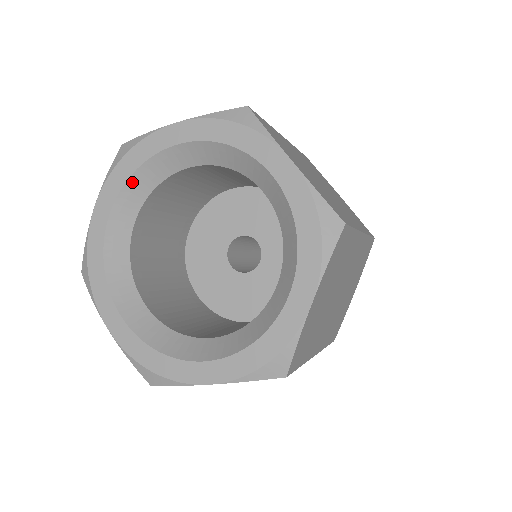
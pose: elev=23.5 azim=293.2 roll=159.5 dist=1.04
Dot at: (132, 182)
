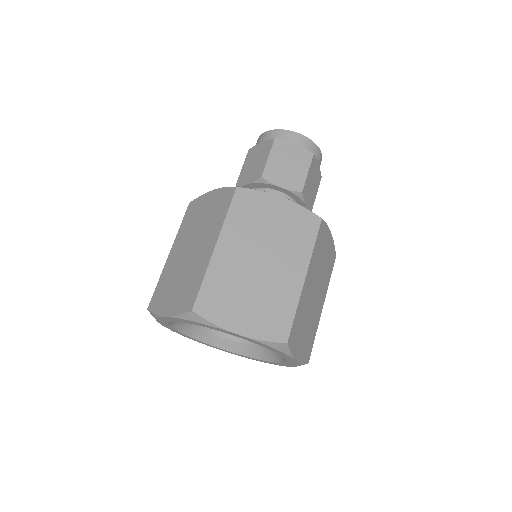
Dot at: (171, 323)
